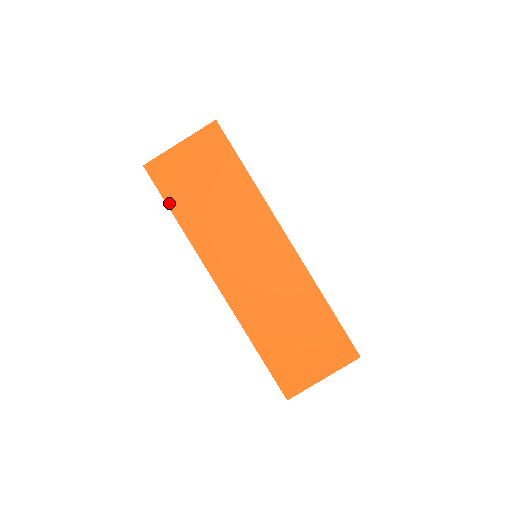
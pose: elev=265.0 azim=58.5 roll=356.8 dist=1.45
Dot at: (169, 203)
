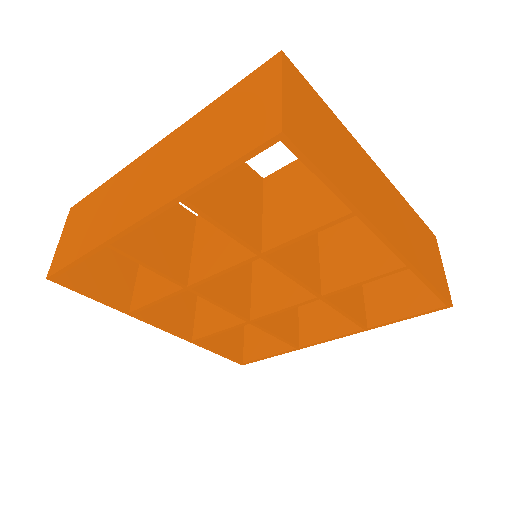
Dot at: (324, 172)
